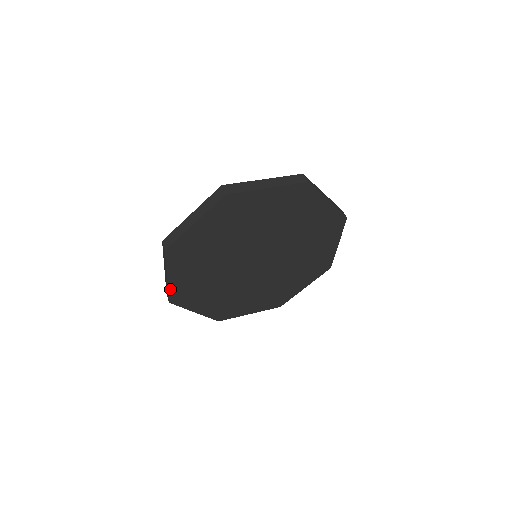
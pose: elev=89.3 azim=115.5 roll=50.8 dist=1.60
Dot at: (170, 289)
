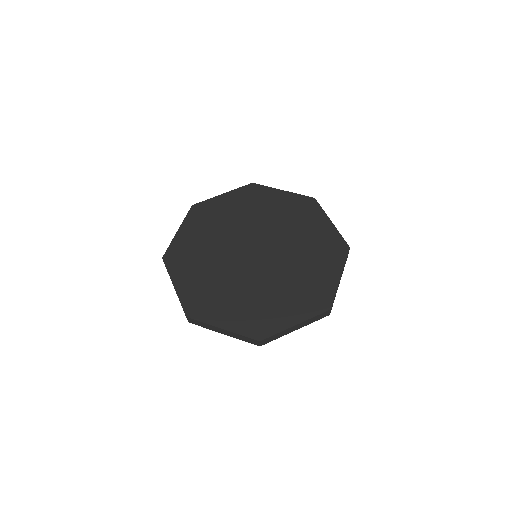
Dot at: (181, 299)
